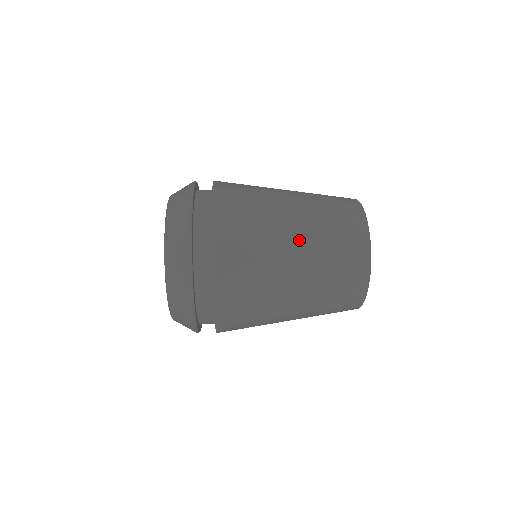
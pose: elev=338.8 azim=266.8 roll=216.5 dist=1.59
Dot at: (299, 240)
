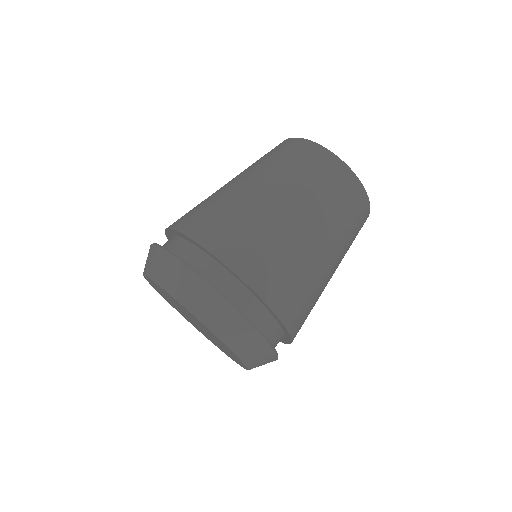
Dot at: (335, 260)
